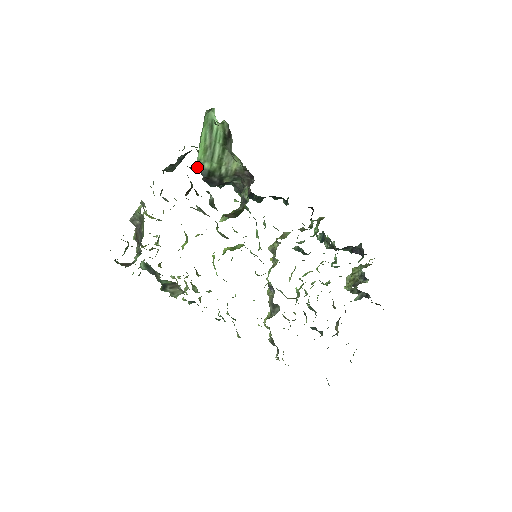
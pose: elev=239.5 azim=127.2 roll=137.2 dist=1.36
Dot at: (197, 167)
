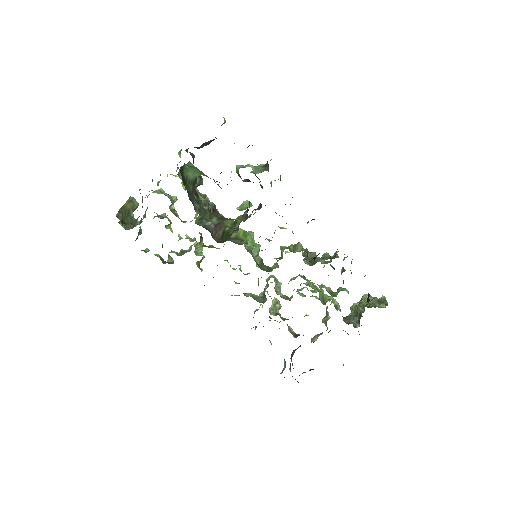
Dot at: occluded
